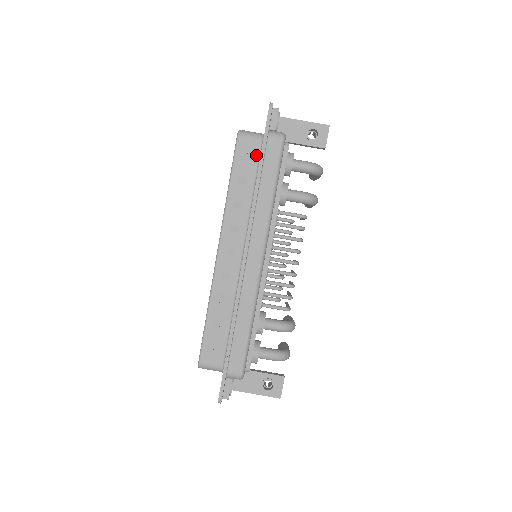
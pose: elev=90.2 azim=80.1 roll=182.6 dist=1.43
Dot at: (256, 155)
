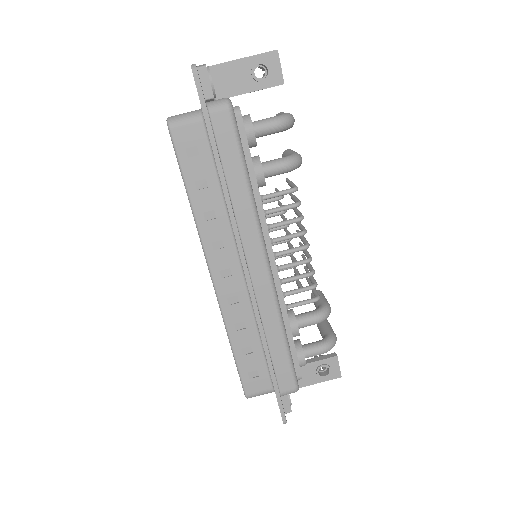
Dot at: (204, 144)
